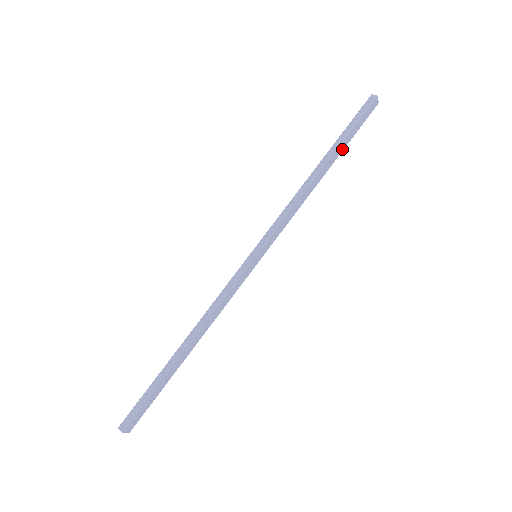
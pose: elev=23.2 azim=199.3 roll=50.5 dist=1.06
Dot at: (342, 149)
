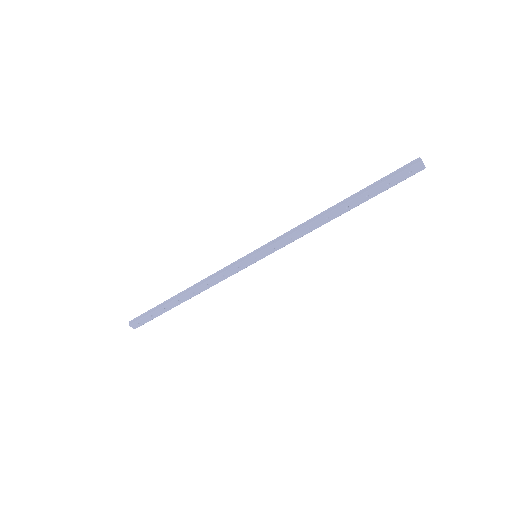
Dot at: (367, 199)
